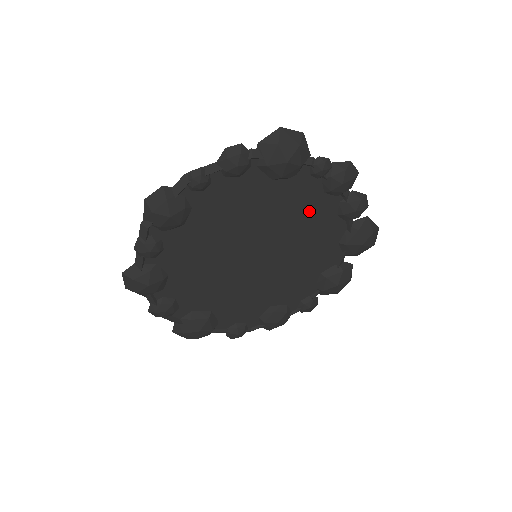
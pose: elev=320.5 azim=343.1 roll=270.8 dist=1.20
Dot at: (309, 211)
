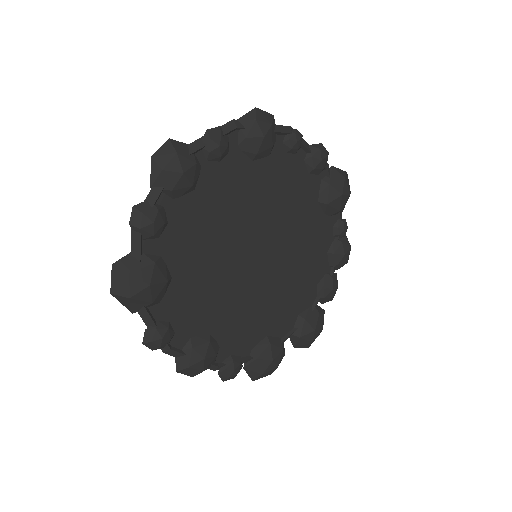
Dot at: (310, 258)
